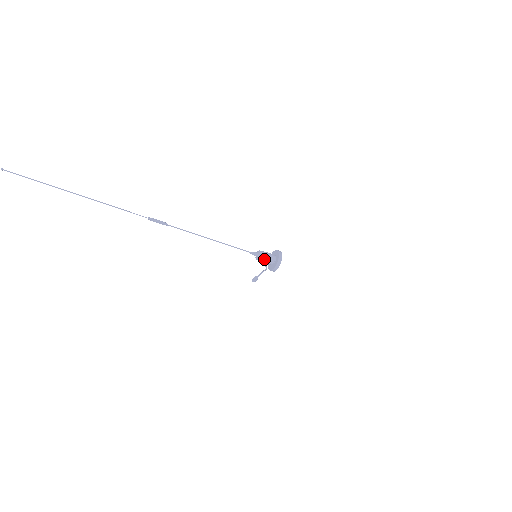
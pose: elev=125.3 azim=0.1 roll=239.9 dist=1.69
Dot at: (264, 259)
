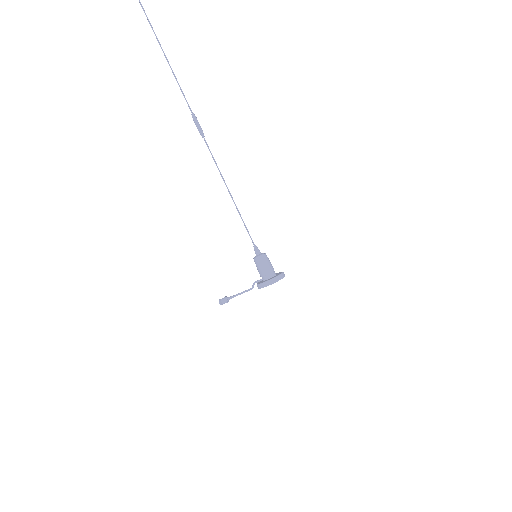
Dot at: (264, 262)
